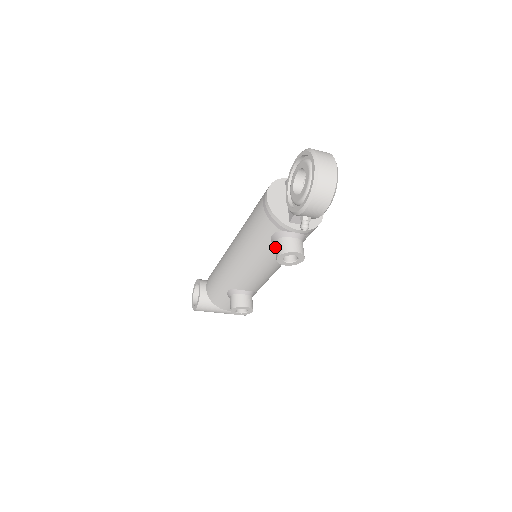
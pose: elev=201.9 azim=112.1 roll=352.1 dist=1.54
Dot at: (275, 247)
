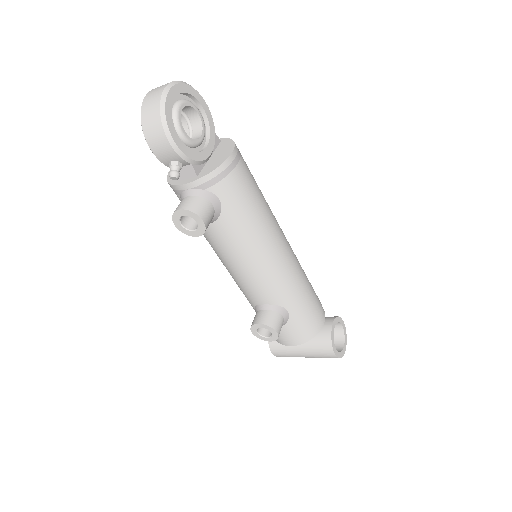
Dot at: occluded
